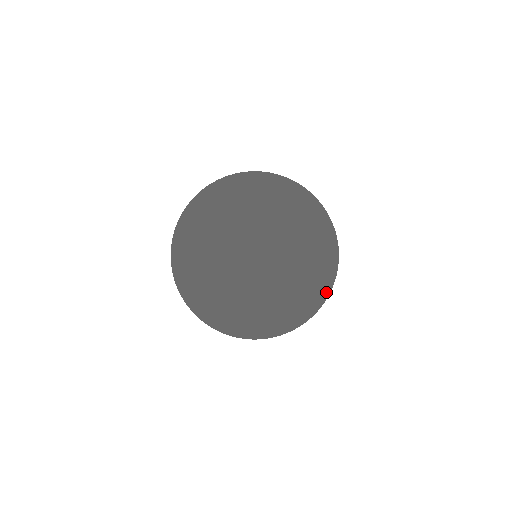
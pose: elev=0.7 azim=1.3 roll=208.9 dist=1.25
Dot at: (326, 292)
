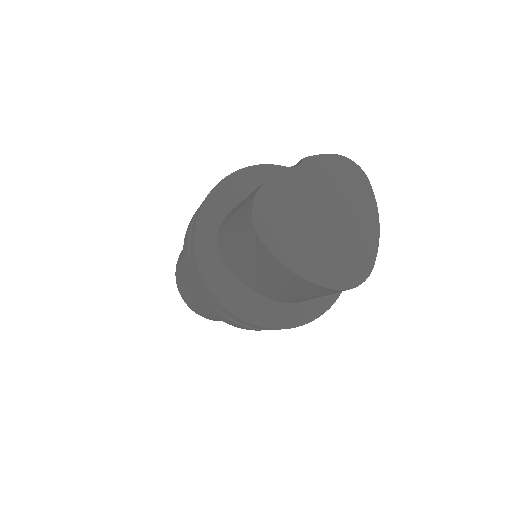
Dot at: occluded
